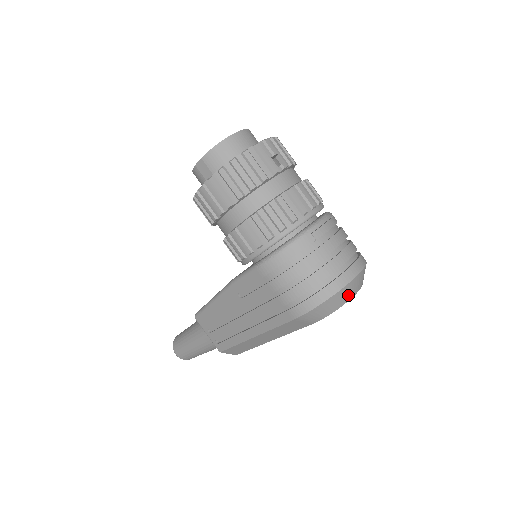
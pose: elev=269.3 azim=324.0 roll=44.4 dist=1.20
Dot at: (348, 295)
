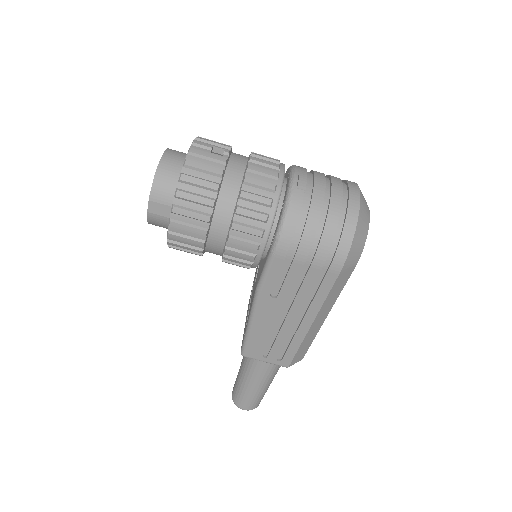
Dot at: (366, 217)
